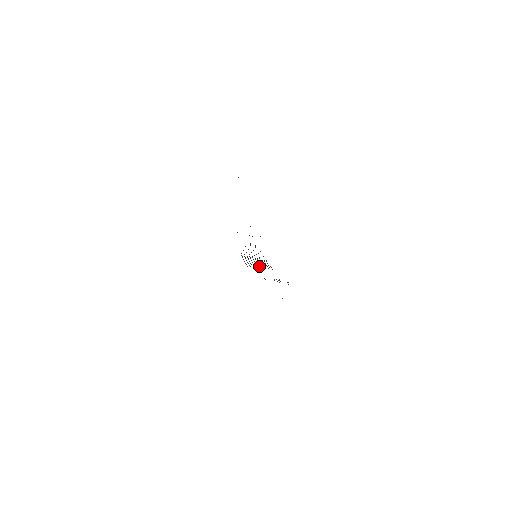
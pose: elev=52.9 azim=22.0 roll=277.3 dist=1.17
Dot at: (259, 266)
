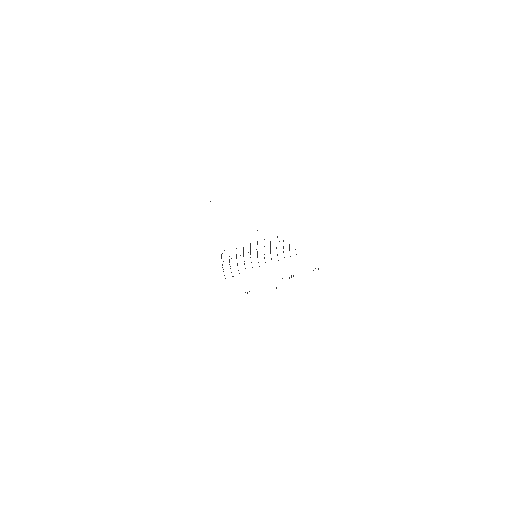
Dot at: occluded
